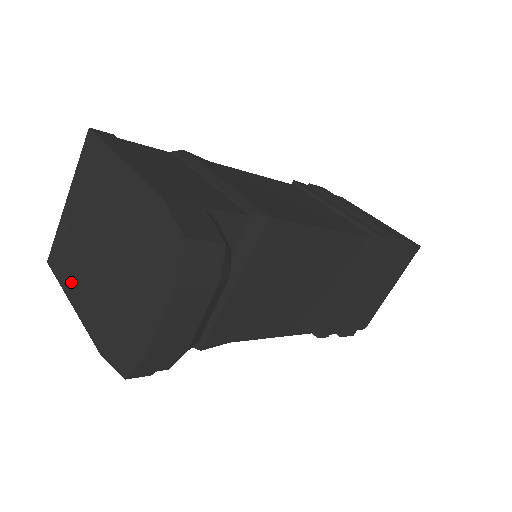
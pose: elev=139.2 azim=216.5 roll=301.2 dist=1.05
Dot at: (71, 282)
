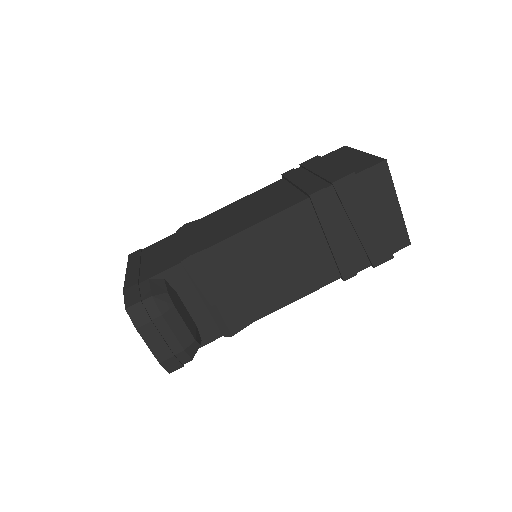
Dot at: occluded
